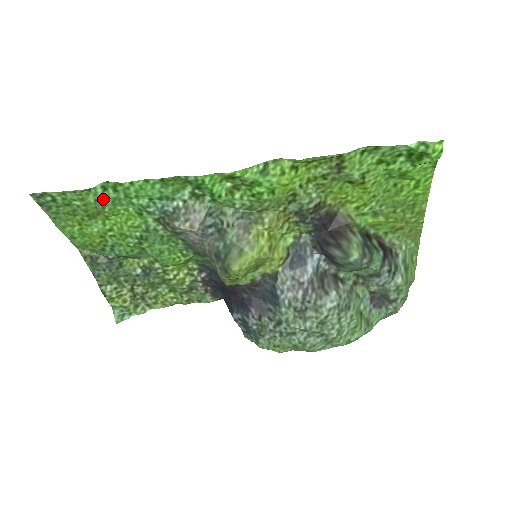
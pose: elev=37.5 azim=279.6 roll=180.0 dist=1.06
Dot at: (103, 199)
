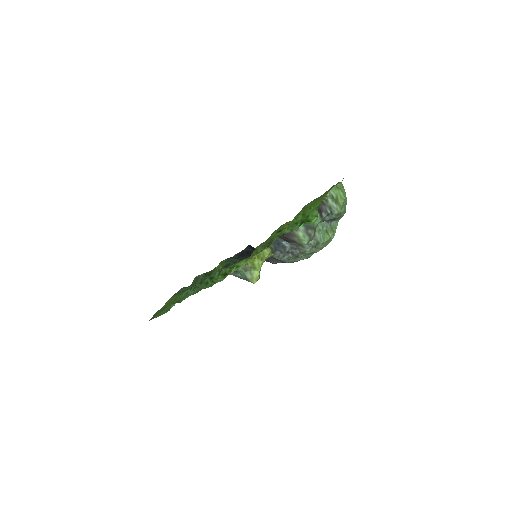
Dot at: occluded
